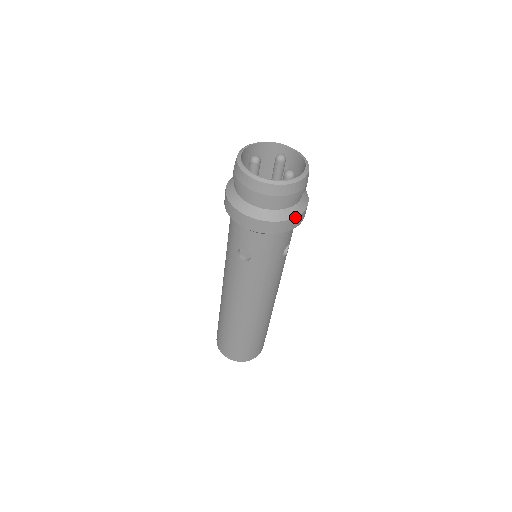
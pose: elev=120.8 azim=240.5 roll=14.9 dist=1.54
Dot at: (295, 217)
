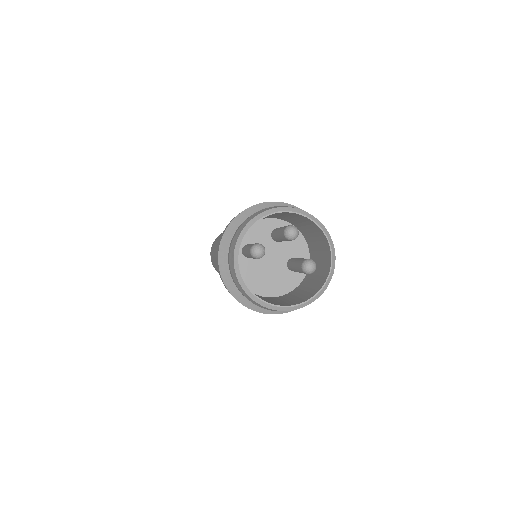
Dot at: occluded
